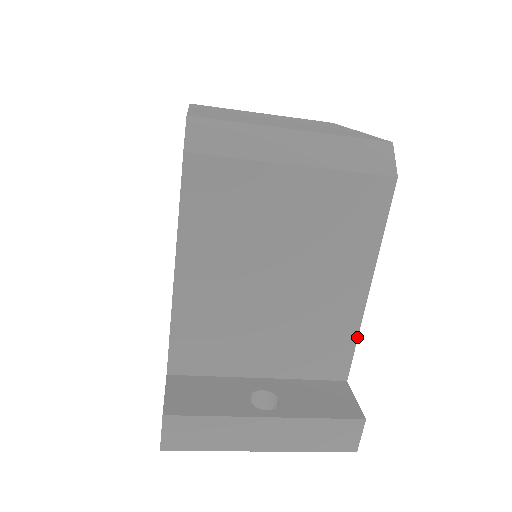
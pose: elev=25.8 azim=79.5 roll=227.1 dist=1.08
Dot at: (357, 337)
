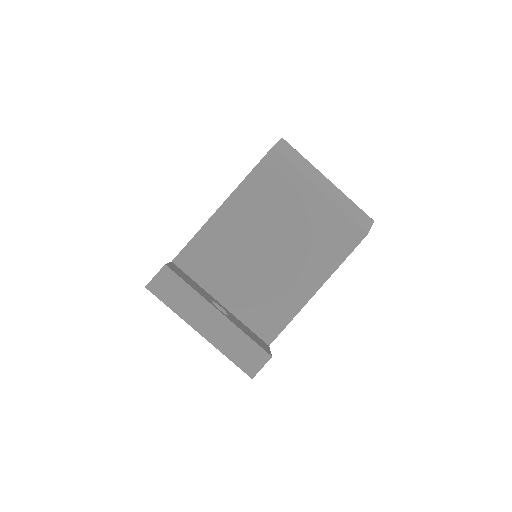
Dot at: occluded
